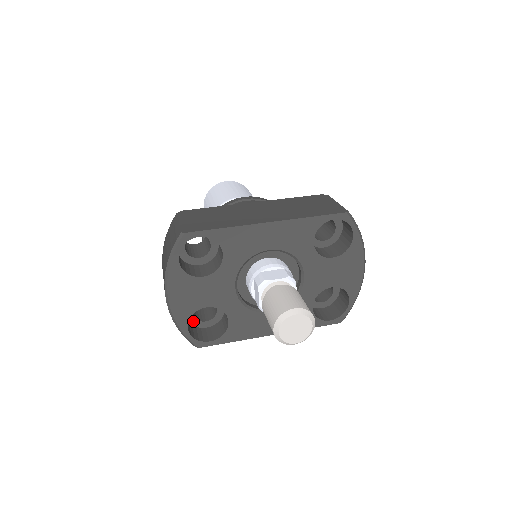
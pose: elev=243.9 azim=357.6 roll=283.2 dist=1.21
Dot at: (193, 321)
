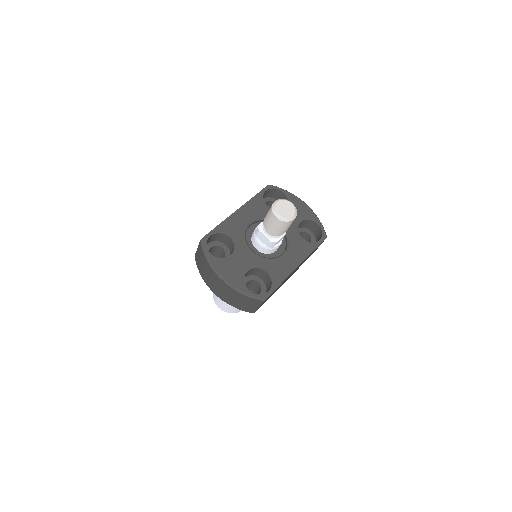
Dot at: occluded
